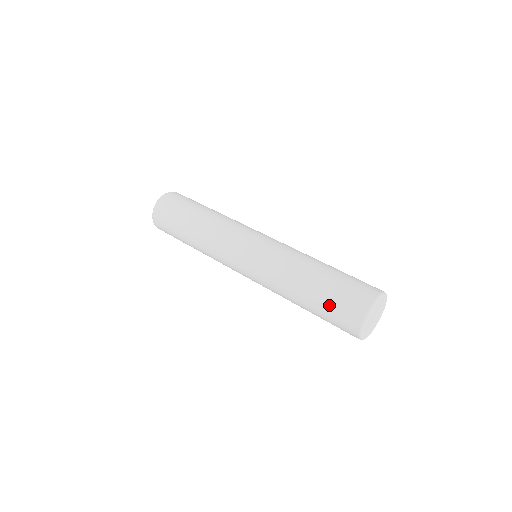
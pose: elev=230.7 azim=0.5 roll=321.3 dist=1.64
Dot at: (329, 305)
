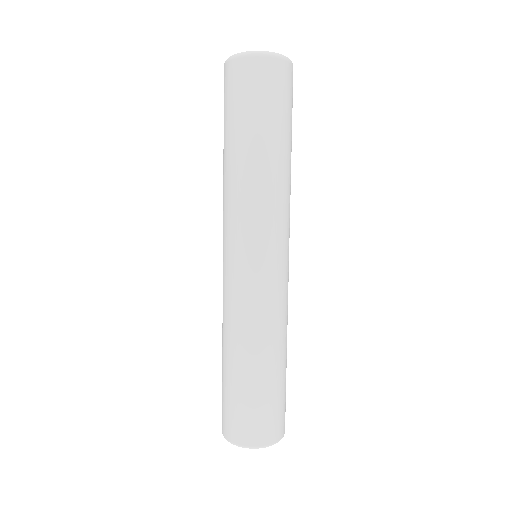
Dot at: occluded
